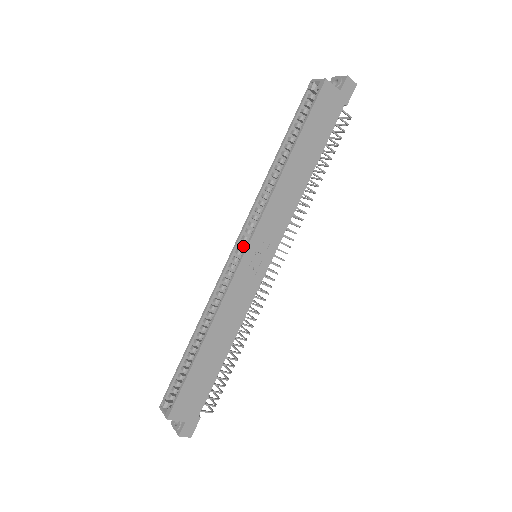
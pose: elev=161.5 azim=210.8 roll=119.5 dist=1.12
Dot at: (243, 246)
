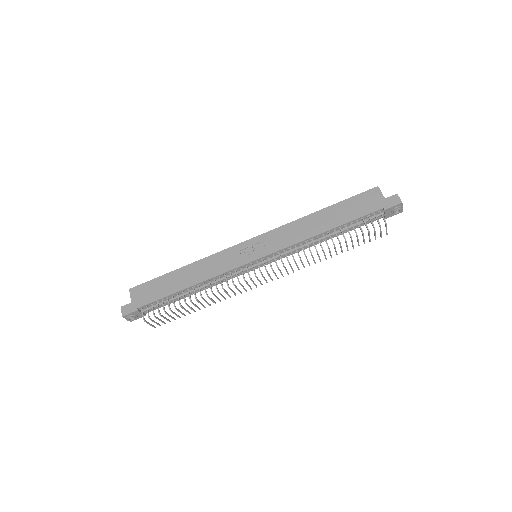
Dot at: occluded
